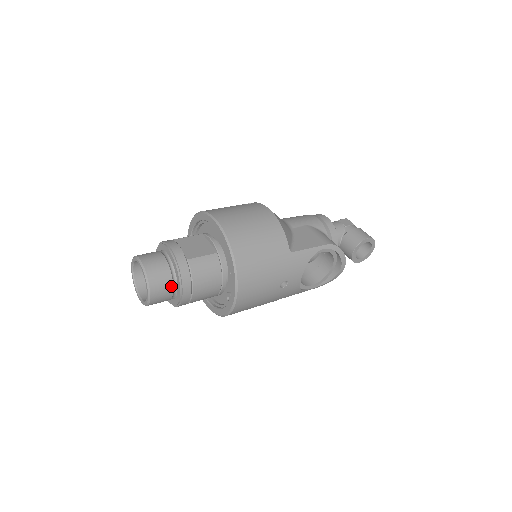
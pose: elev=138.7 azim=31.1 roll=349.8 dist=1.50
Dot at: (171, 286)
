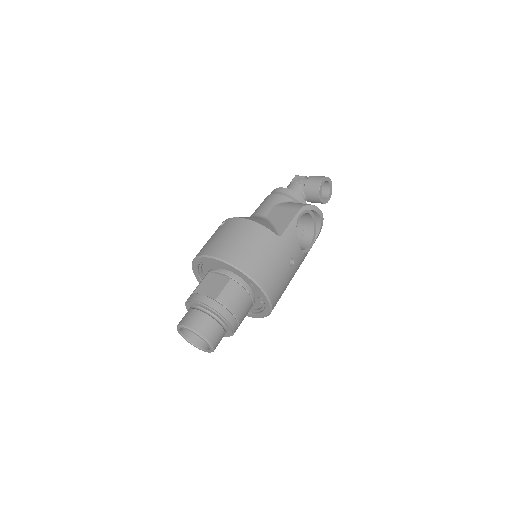
Dot at: (219, 326)
